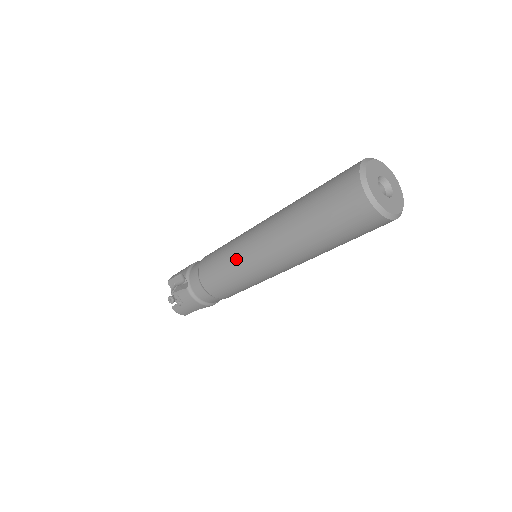
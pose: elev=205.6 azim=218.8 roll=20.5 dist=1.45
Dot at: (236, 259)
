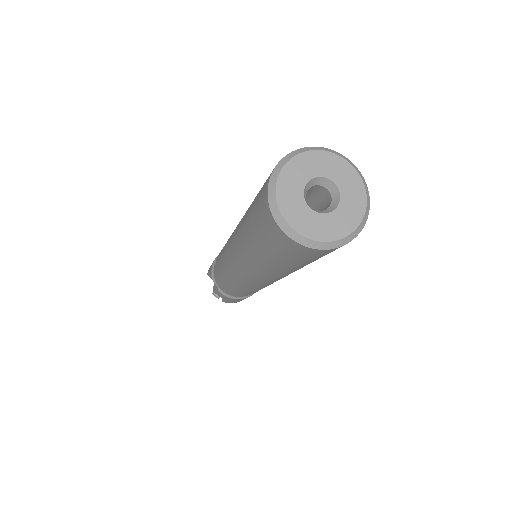
Dot at: (231, 275)
